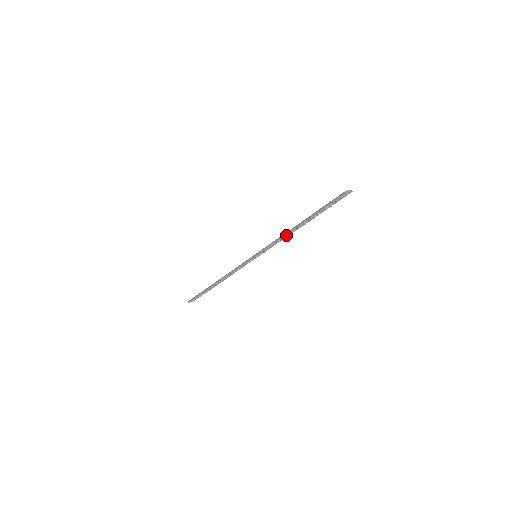
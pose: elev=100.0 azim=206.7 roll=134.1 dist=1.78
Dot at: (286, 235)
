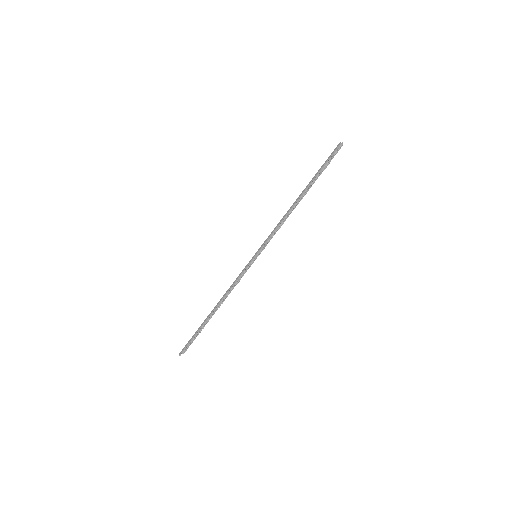
Dot at: (285, 217)
